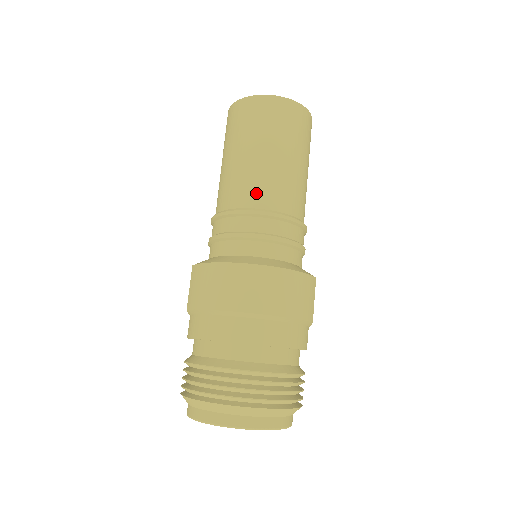
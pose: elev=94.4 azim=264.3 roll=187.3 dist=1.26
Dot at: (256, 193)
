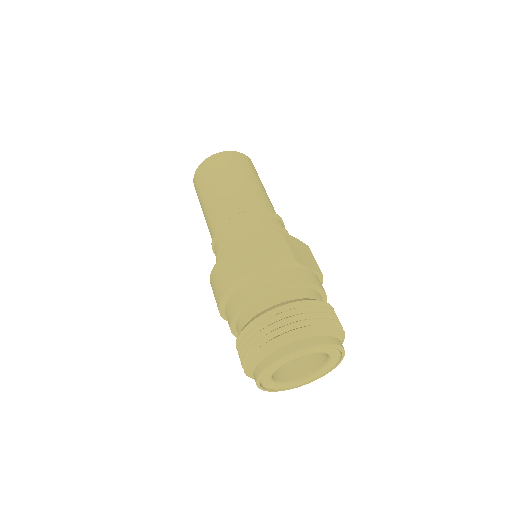
Dot at: (217, 218)
